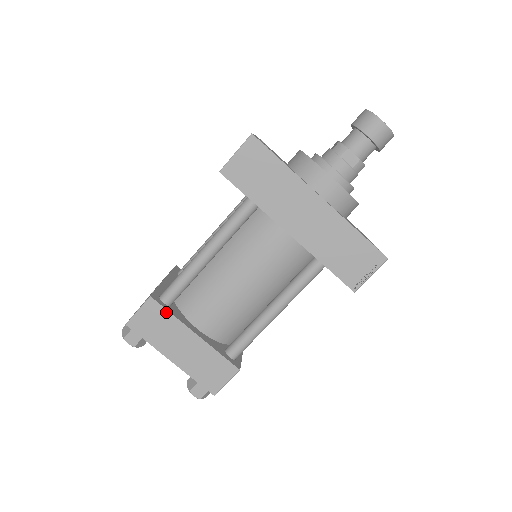
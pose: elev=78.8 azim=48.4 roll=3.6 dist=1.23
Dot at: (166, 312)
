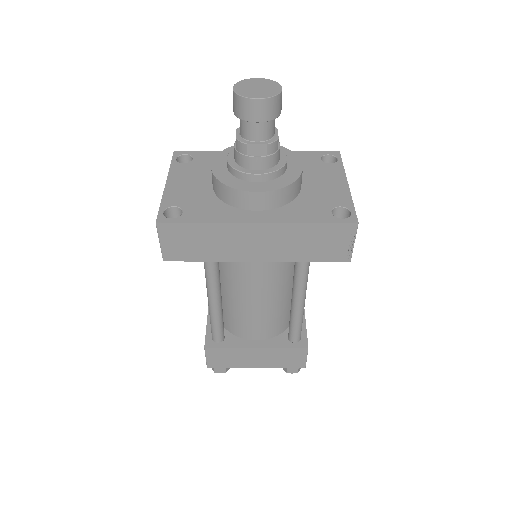
Dot at: (224, 349)
